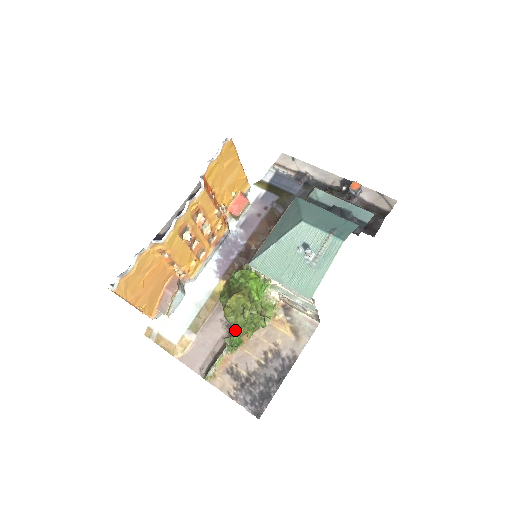
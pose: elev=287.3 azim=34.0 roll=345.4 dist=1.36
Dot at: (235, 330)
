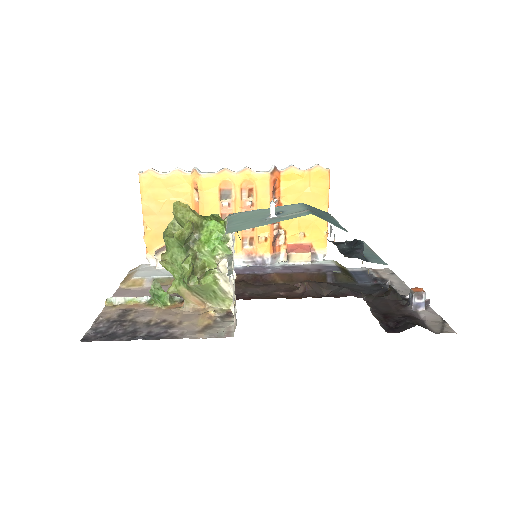
Dot at: (162, 254)
